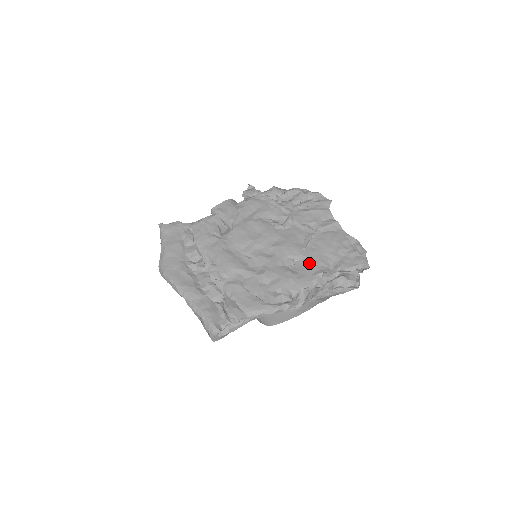
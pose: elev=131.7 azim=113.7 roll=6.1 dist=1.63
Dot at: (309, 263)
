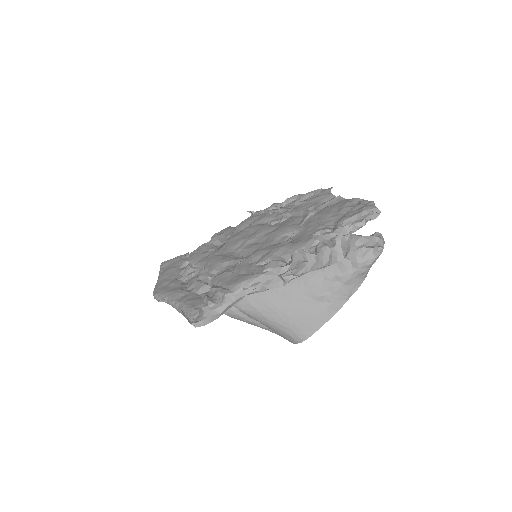
Dot at: (306, 232)
